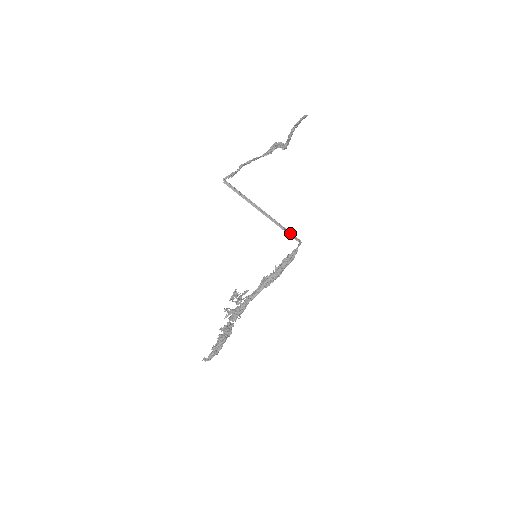
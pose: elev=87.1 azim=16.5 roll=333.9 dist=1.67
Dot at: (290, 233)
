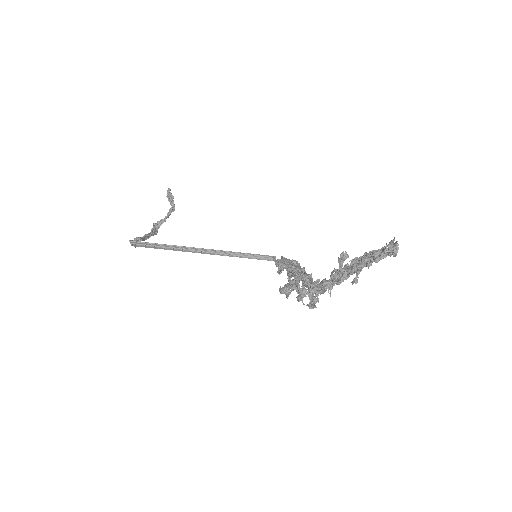
Dot at: (254, 256)
